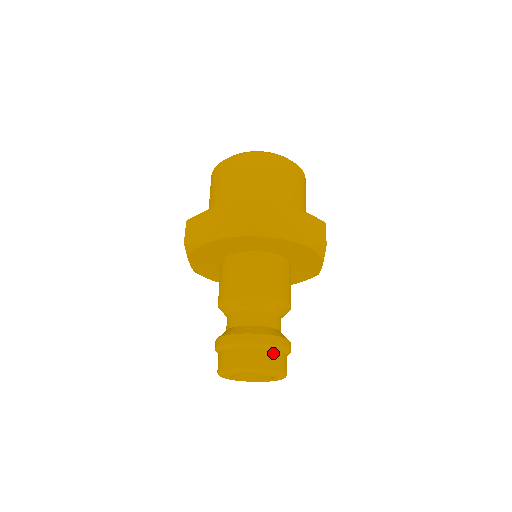
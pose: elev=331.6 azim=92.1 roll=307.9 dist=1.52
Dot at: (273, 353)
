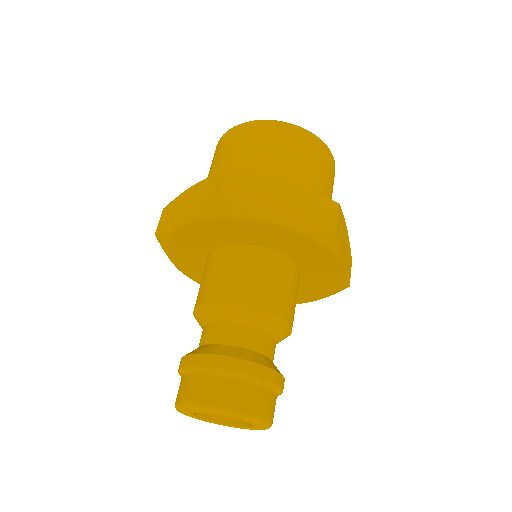
Dot at: (242, 386)
